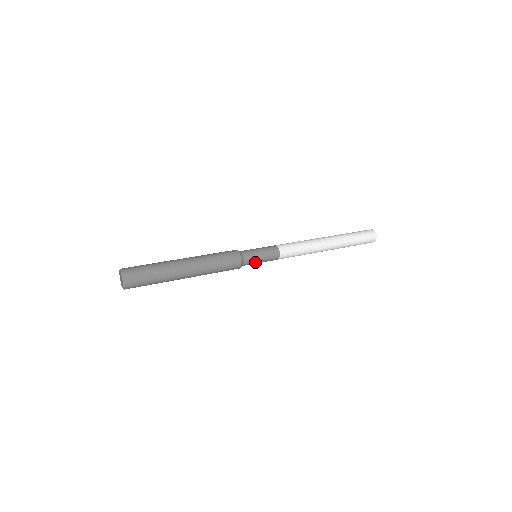
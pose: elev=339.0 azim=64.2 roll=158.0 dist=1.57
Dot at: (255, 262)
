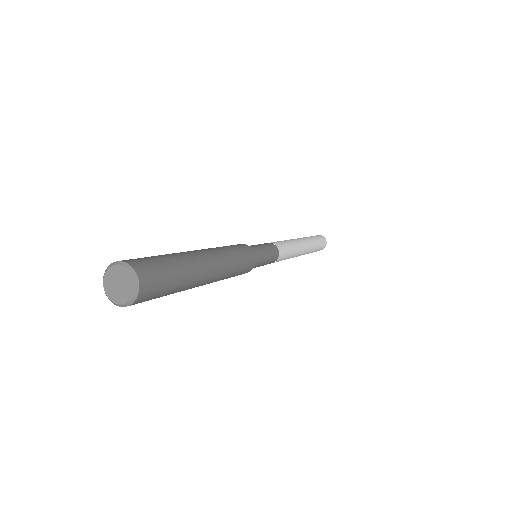
Dot at: (257, 266)
